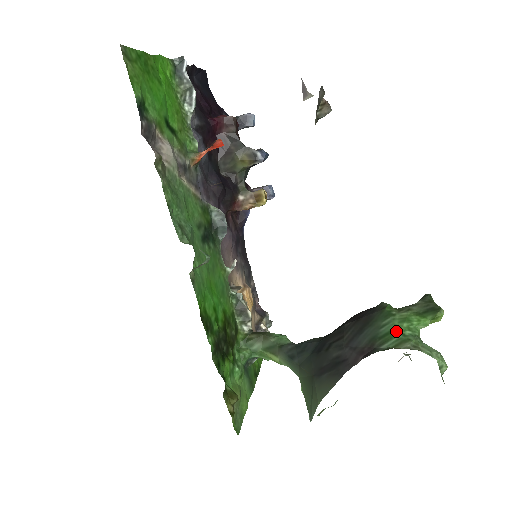
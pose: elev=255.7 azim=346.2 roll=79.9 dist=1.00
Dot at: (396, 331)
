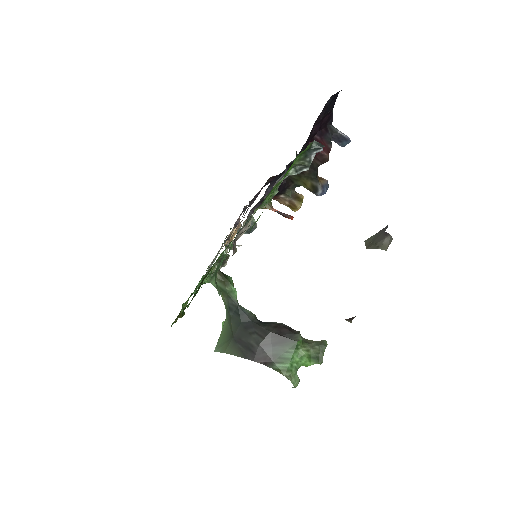
Dot at: (290, 361)
